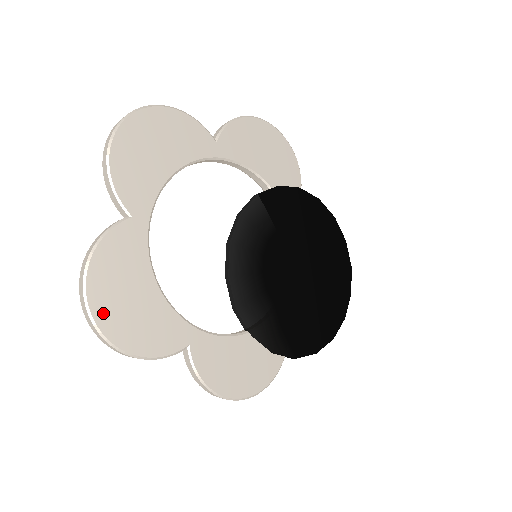
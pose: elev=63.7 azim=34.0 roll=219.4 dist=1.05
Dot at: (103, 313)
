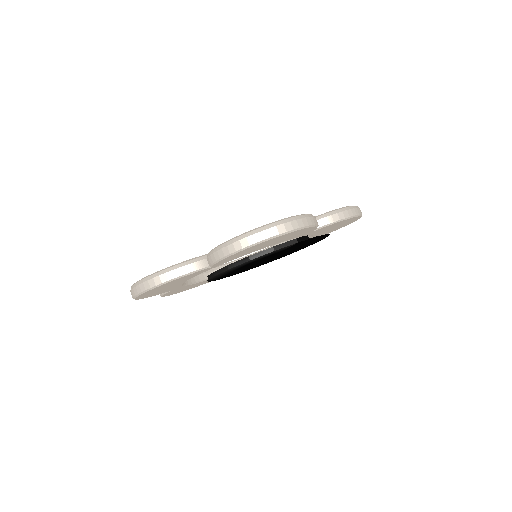
Dot at: (145, 294)
